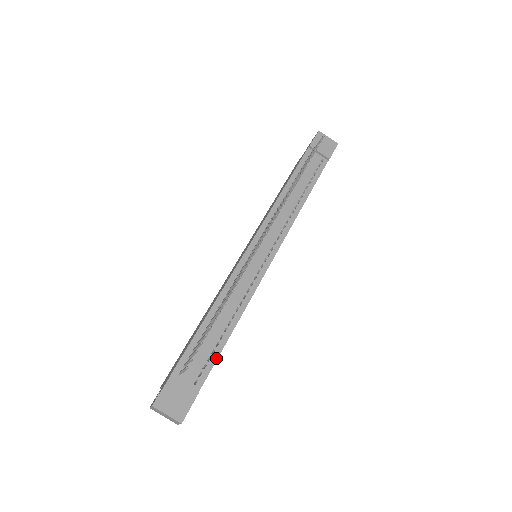
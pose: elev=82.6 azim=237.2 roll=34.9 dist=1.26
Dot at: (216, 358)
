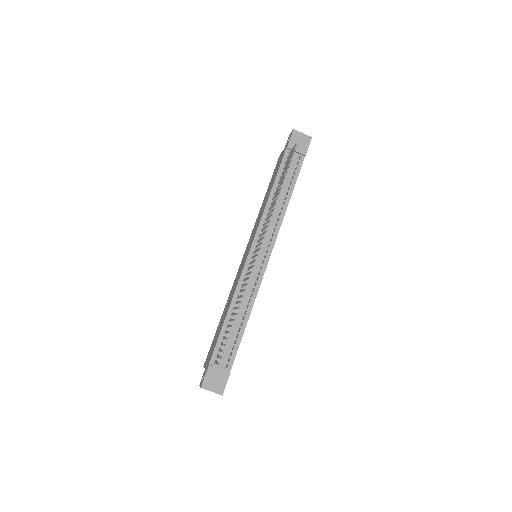
Dot at: (238, 346)
